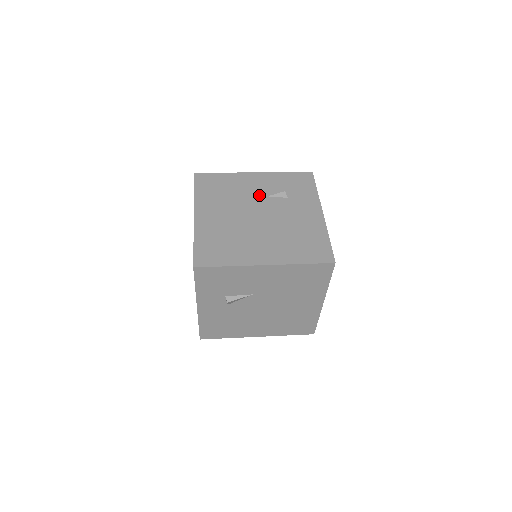
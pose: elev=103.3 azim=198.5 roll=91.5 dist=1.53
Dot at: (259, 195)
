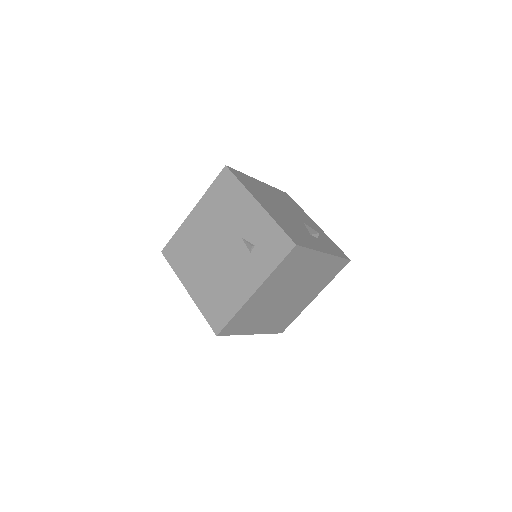
Dot at: (238, 230)
